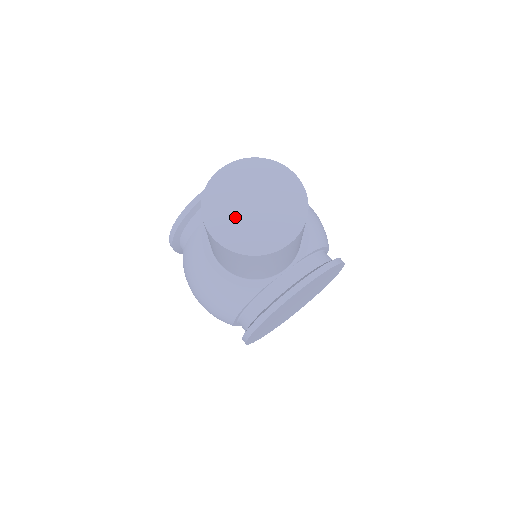
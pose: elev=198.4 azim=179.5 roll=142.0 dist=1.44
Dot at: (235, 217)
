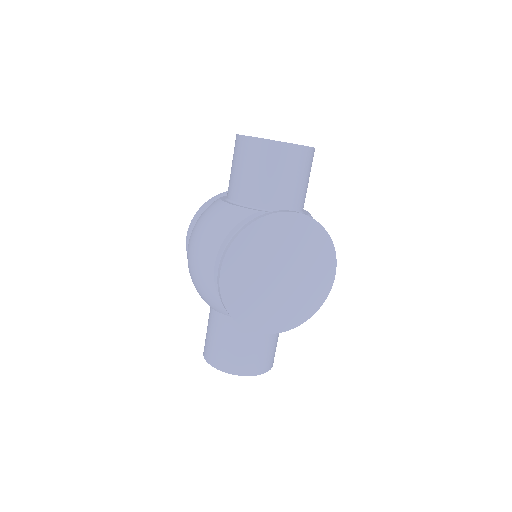
Dot at: occluded
